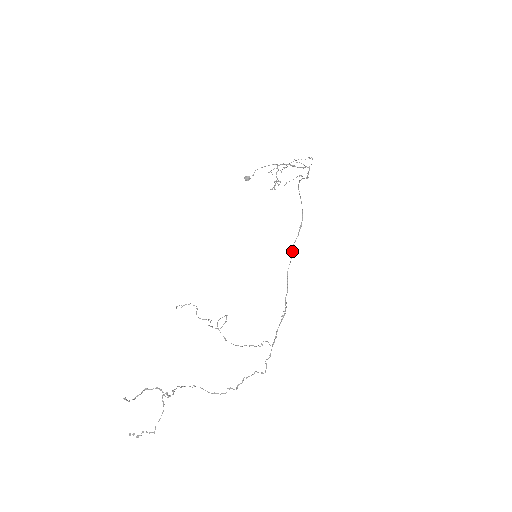
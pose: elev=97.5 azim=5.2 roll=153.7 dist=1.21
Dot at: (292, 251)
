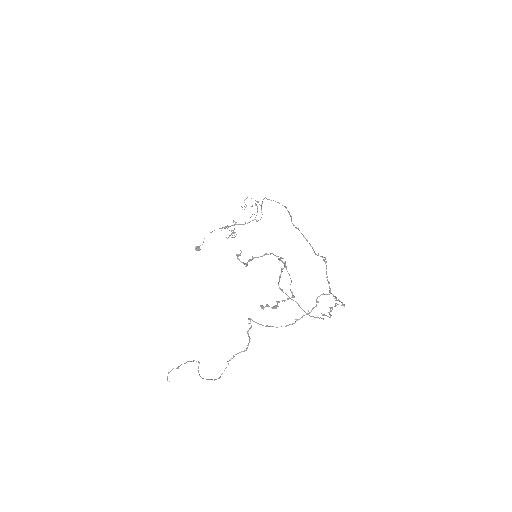
Dot at: (294, 225)
